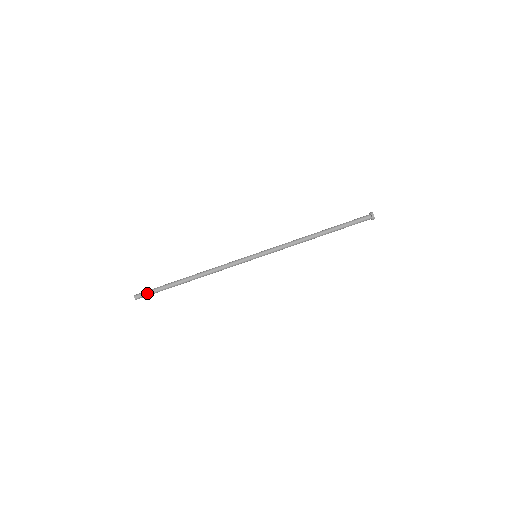
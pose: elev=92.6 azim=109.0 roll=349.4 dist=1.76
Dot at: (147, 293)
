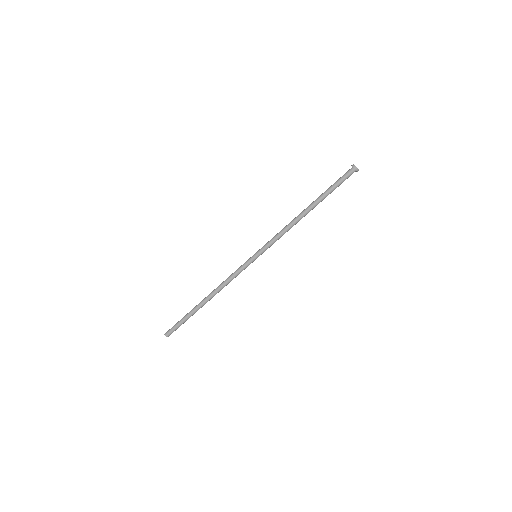
Dot at: (175, 329)
